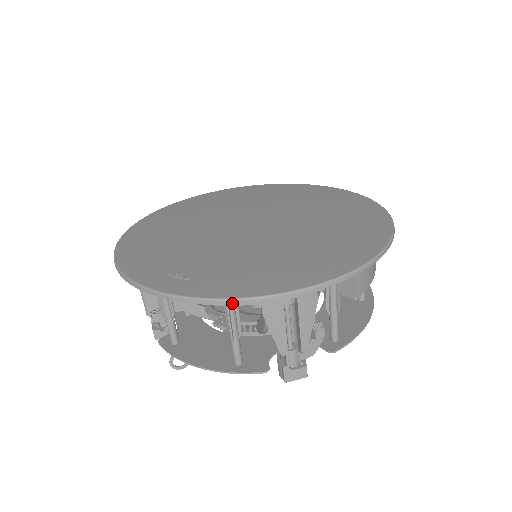
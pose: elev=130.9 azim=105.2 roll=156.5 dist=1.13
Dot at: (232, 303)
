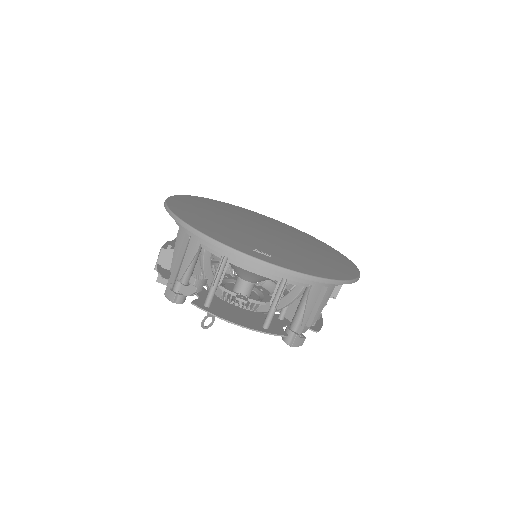
Dot at: (310, 278)
